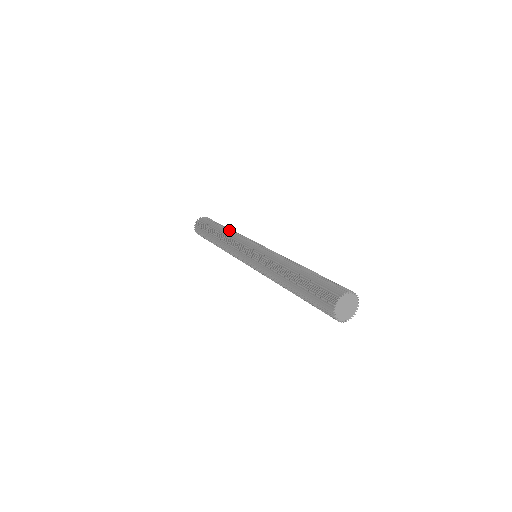
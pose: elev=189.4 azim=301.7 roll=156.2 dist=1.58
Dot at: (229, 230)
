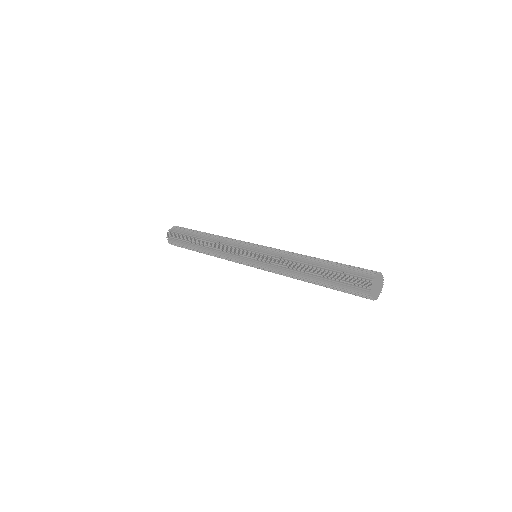
Dot at: (211, 238)
